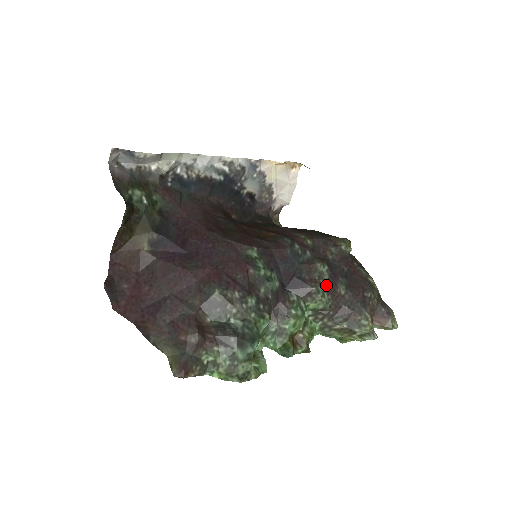
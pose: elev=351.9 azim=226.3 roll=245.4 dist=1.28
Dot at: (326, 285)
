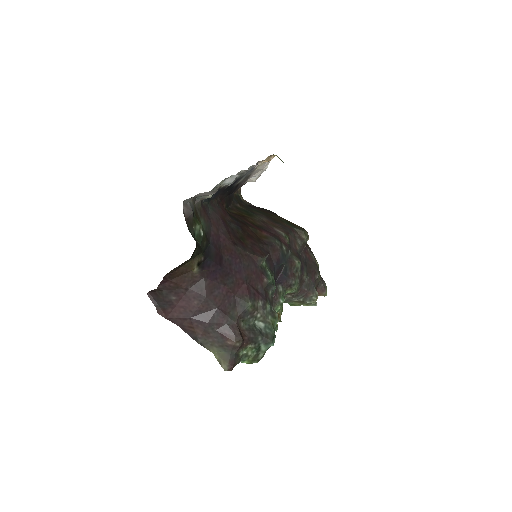
Dot at: (299, 276)
